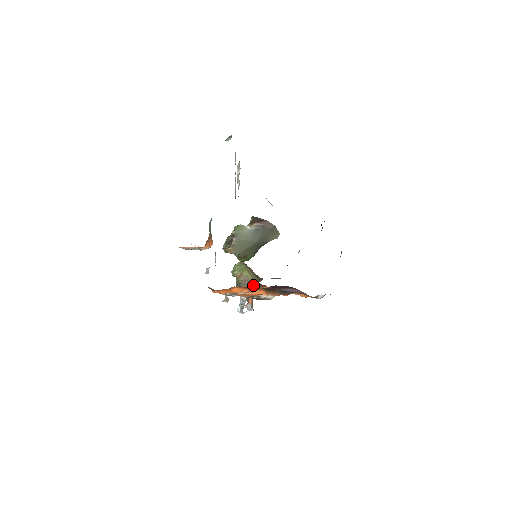
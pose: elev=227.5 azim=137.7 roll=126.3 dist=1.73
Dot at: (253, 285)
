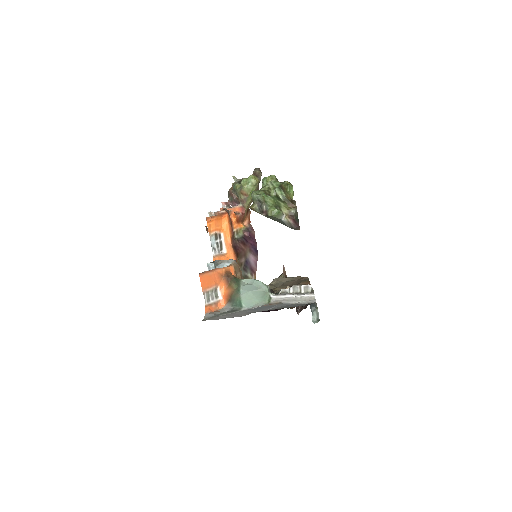
Dot at: (242, 213)
